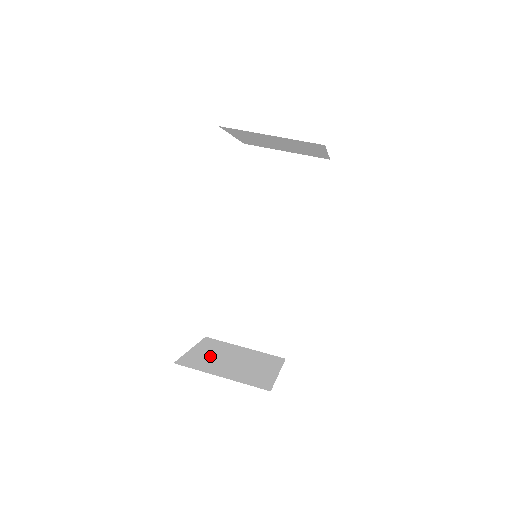
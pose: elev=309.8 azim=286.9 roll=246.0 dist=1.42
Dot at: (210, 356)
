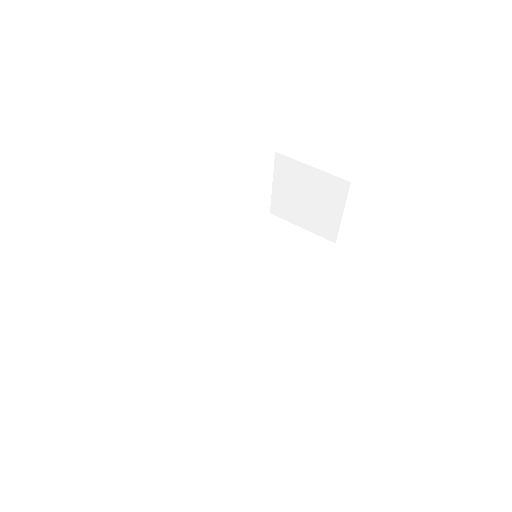
Dot at: occluded
